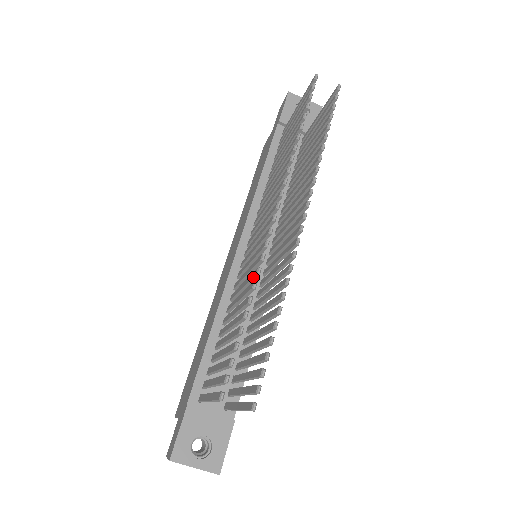
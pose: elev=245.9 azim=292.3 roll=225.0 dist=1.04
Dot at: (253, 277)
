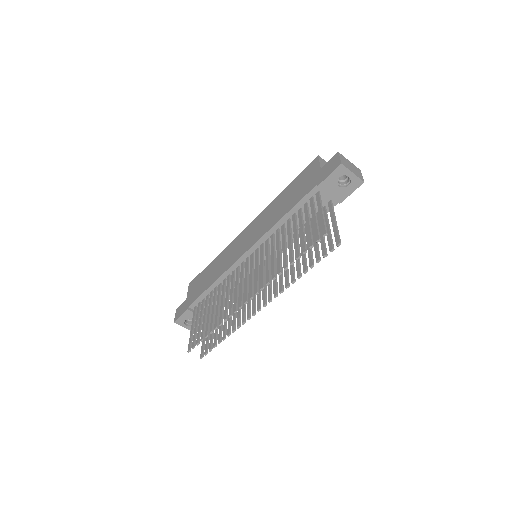
Dot at: (224, 316)
